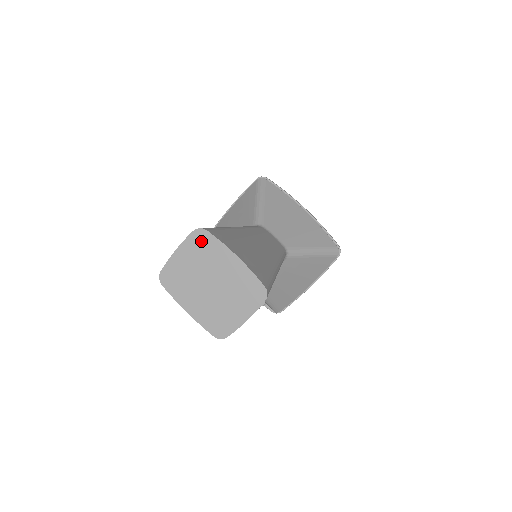
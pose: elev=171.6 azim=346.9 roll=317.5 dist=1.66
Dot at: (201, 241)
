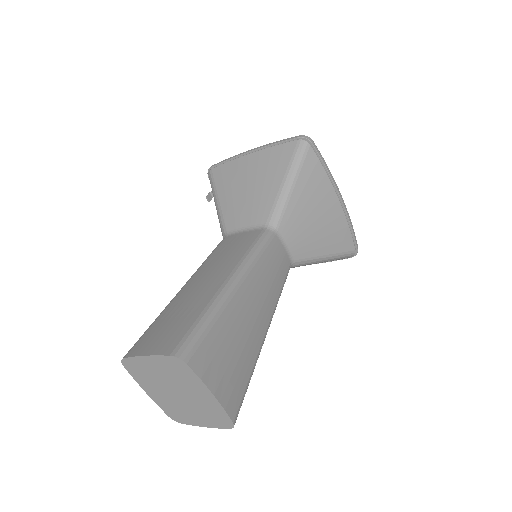
Dot at: (177, 366)
